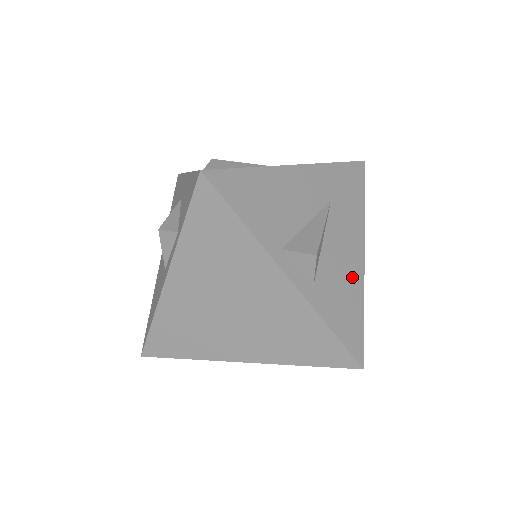
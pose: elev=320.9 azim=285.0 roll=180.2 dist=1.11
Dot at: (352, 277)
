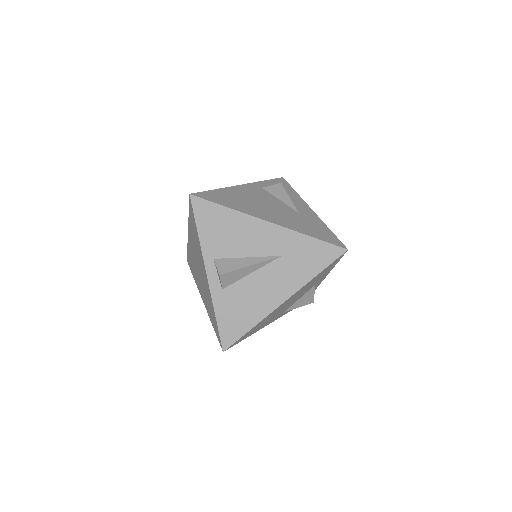
Dot at: (259, 306)
